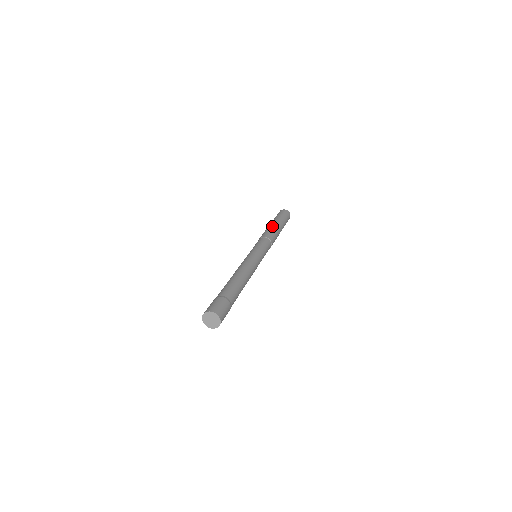
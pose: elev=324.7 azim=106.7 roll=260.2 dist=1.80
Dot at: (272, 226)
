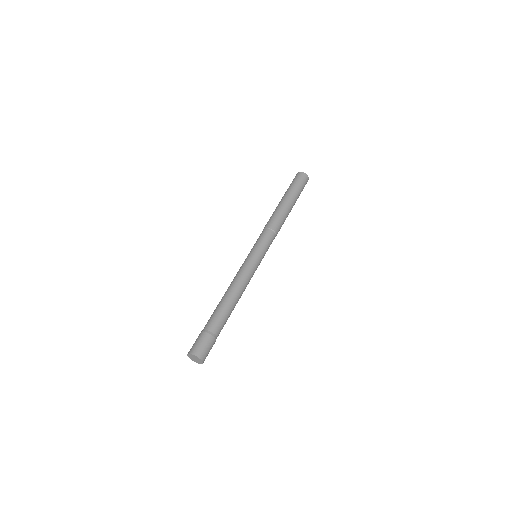
Dot at: (282, 208)
